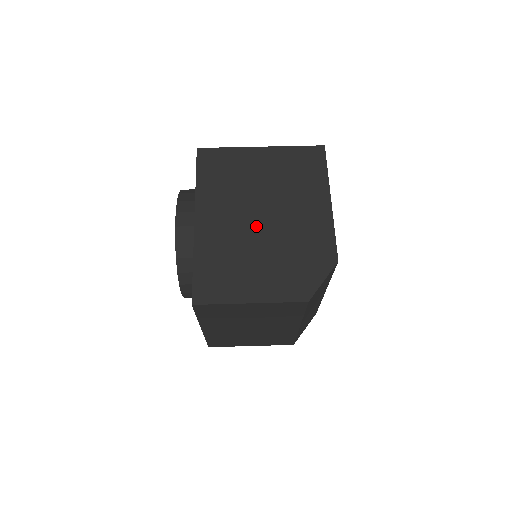
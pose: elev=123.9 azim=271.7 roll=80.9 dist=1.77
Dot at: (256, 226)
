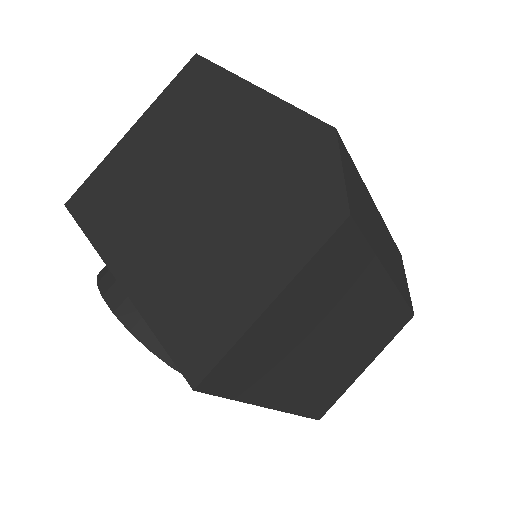
Dot at: (193, 206)
